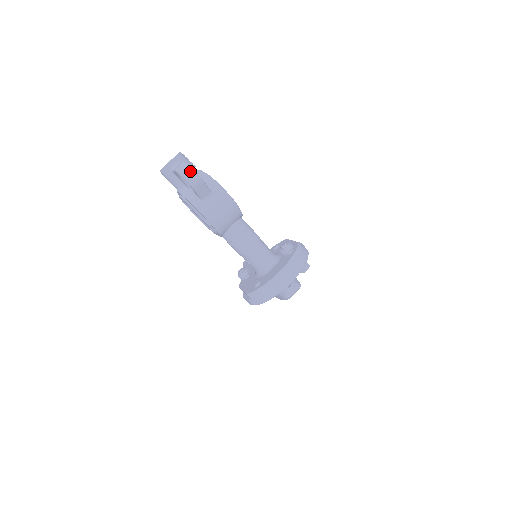
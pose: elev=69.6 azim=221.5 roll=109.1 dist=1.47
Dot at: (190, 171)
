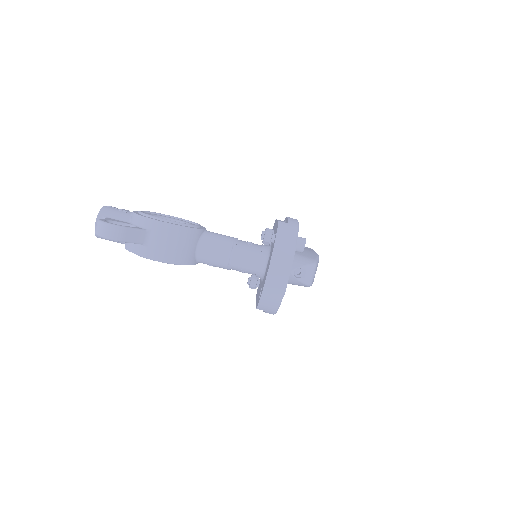
Dot at: (105, 227)
